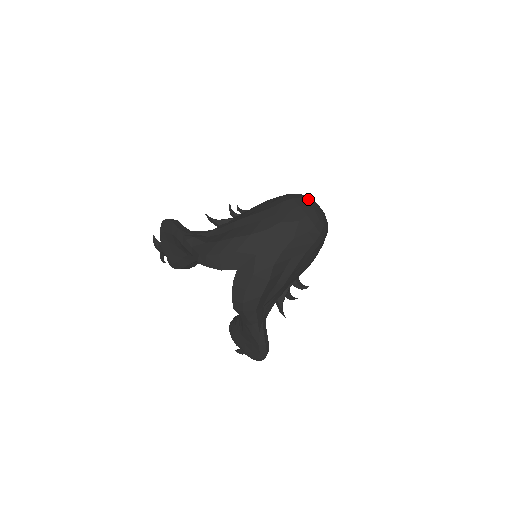
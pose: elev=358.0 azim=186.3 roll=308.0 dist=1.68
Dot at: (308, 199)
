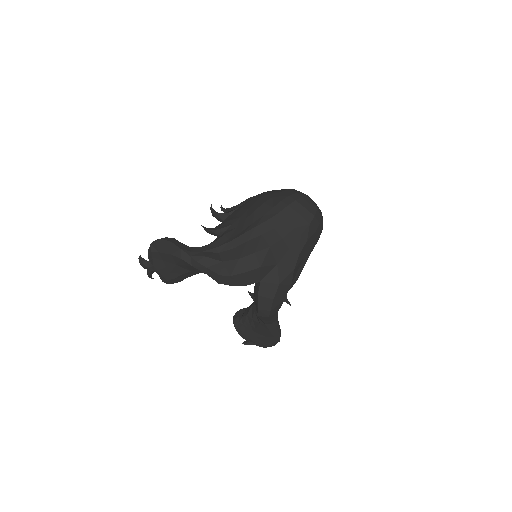
Dot at: (307, 197)
